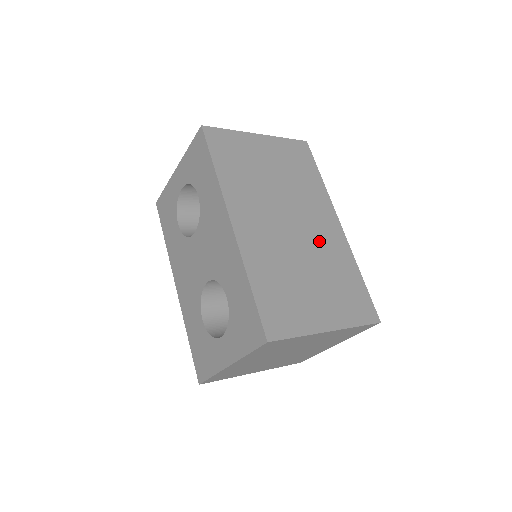
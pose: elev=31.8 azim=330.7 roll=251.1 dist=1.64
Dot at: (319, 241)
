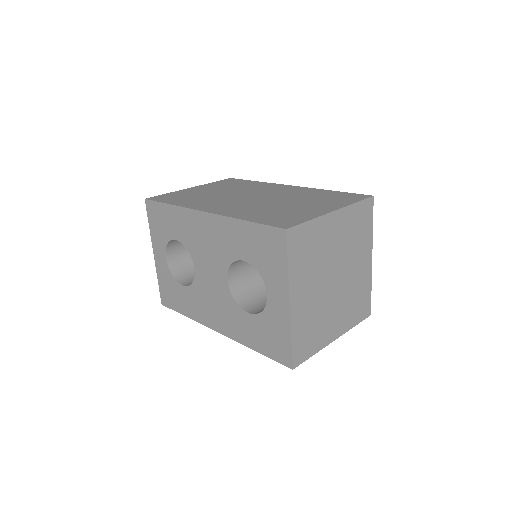
Dot at: (282, 194)
